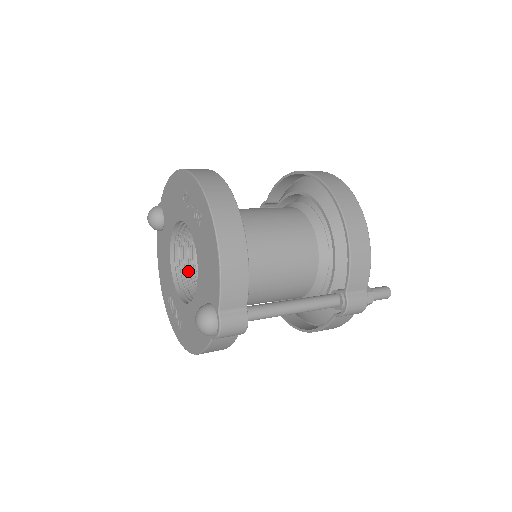
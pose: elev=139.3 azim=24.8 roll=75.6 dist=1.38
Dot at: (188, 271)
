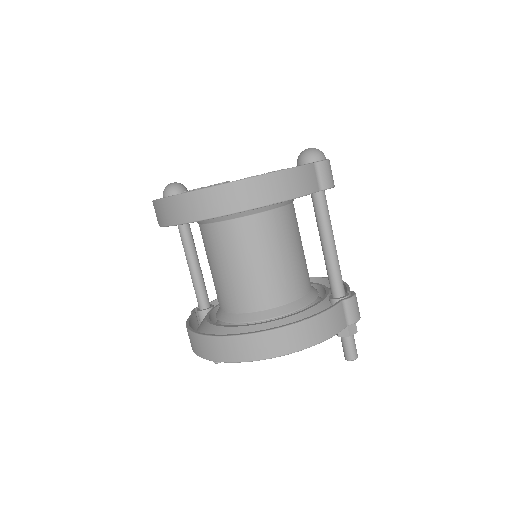
Dot at: occluded
